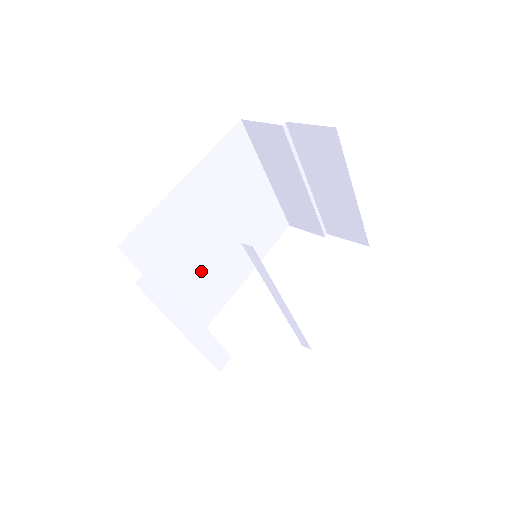
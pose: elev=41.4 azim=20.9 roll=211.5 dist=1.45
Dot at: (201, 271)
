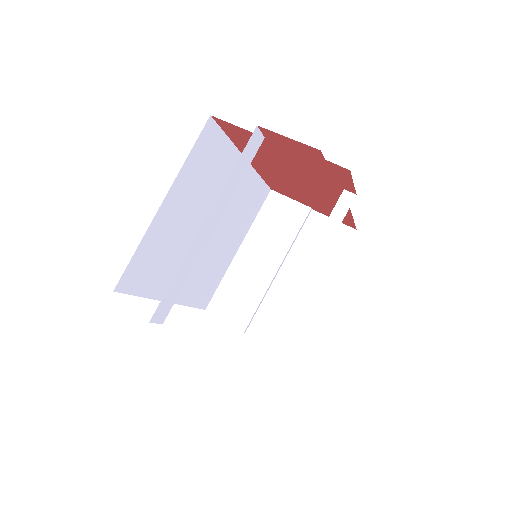
Dot at: (180, 235)
